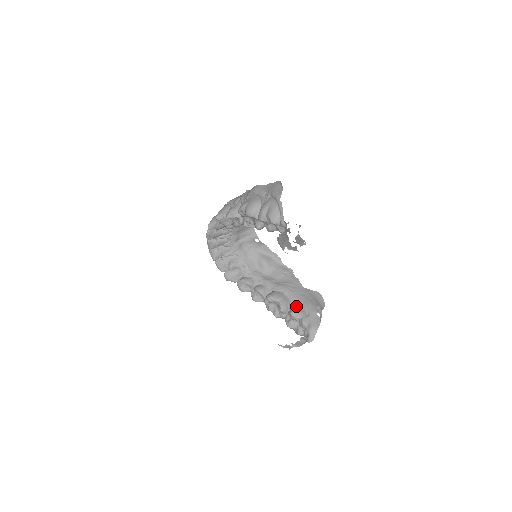
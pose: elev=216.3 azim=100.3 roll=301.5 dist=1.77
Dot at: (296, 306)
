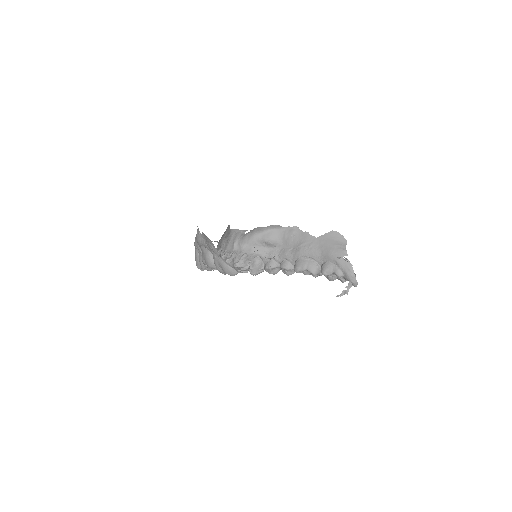
Dot at: (323, 262)
